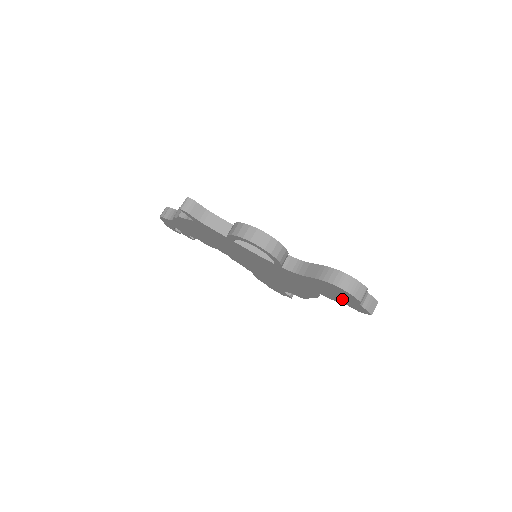
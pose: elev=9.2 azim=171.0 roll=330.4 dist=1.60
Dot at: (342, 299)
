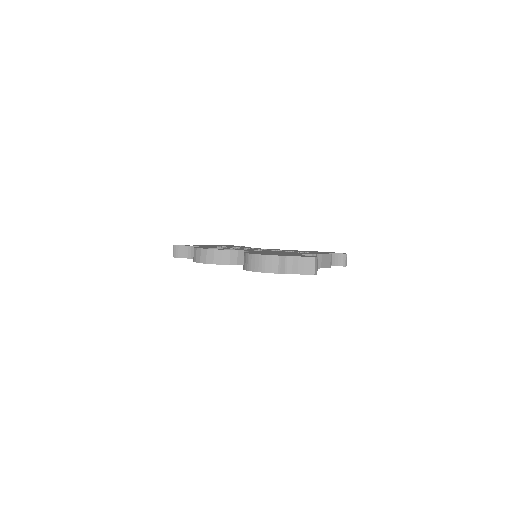
Dot at: occluded
